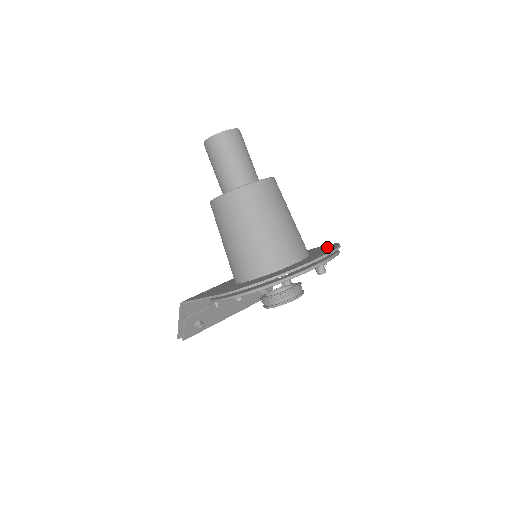
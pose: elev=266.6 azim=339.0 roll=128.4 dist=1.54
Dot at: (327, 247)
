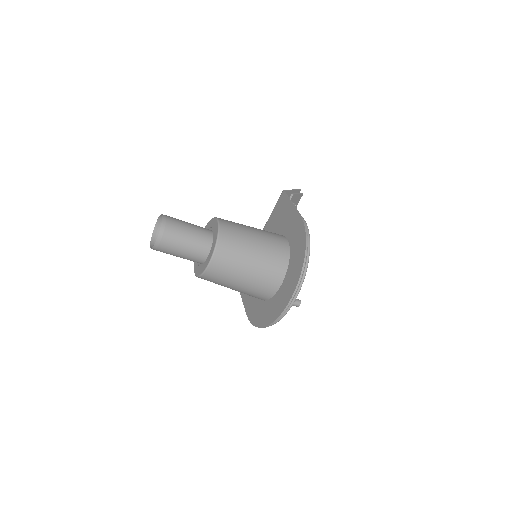
Dot at: (299, 249)
